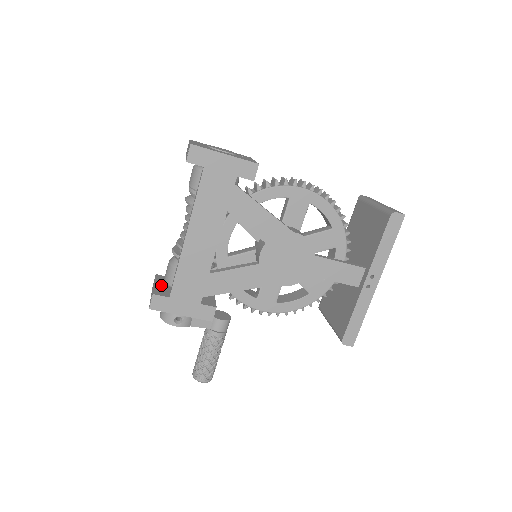
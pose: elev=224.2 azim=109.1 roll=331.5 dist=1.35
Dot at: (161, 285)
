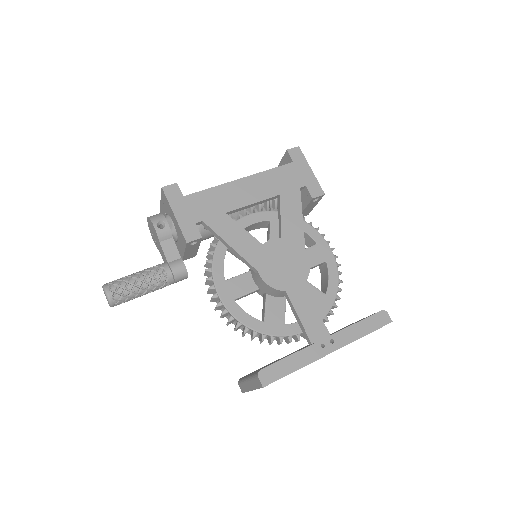
Dot at: occluded
